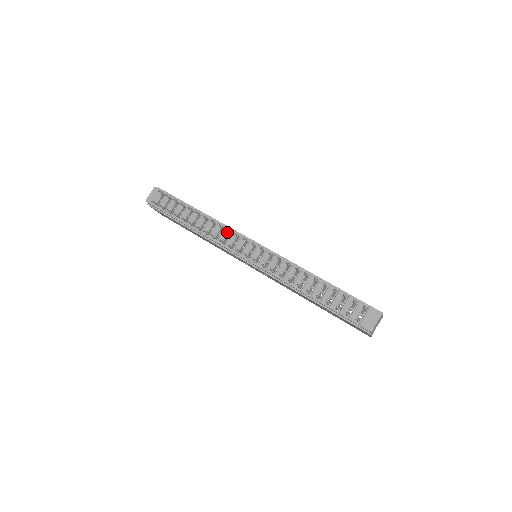
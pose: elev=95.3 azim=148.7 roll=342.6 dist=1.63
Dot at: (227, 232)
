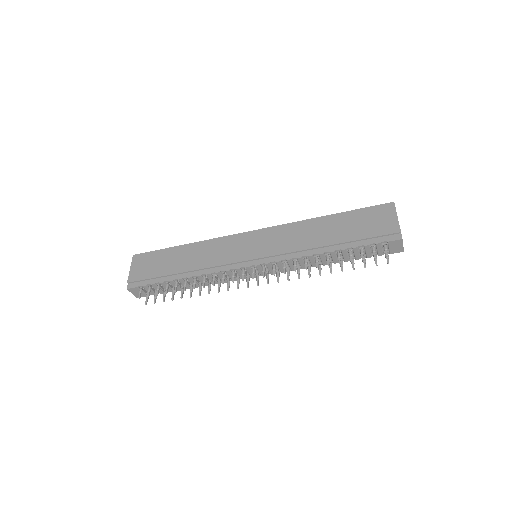
Dot at: (221, 275)
